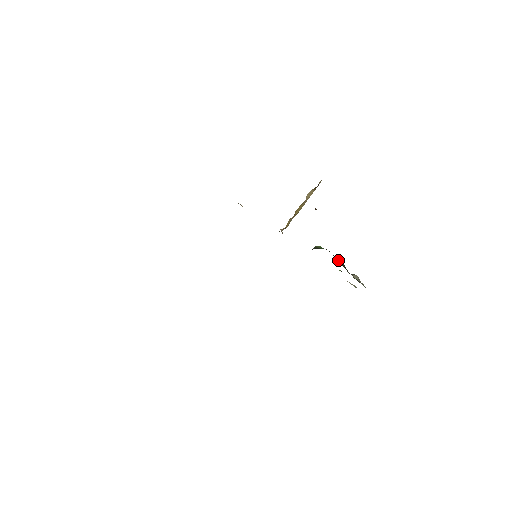
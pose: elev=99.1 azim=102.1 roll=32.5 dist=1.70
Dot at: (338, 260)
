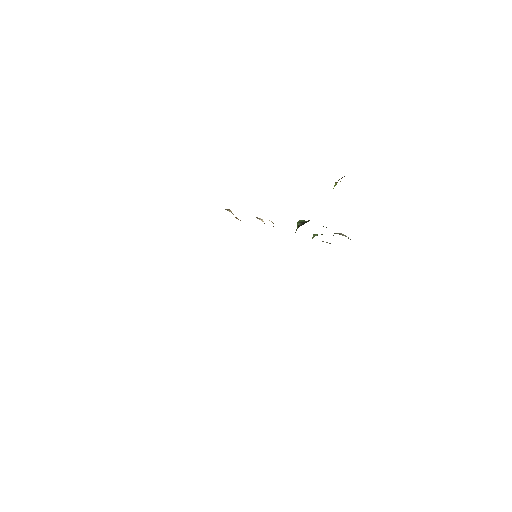
Dot at: occluded
